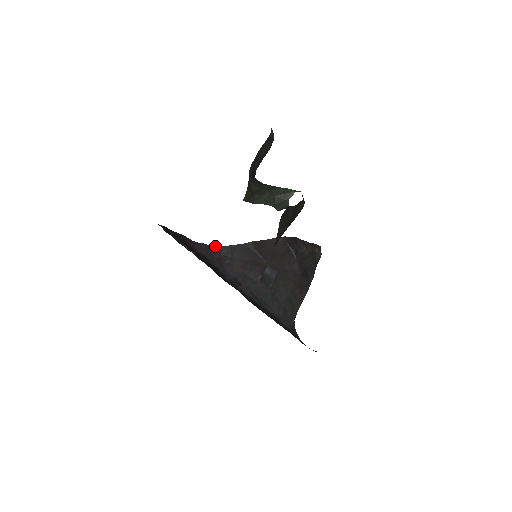
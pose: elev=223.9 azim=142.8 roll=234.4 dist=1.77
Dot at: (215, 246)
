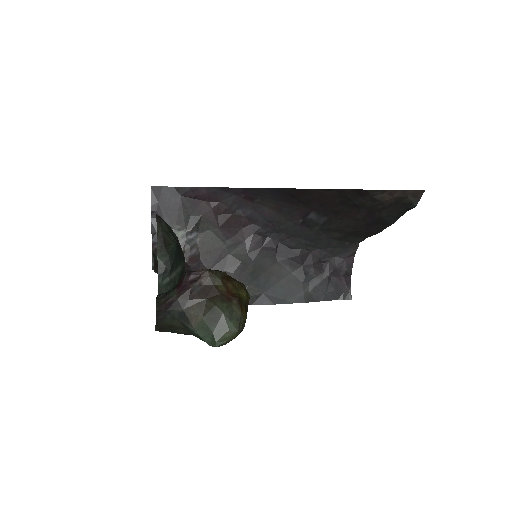
Dot at: occluded
